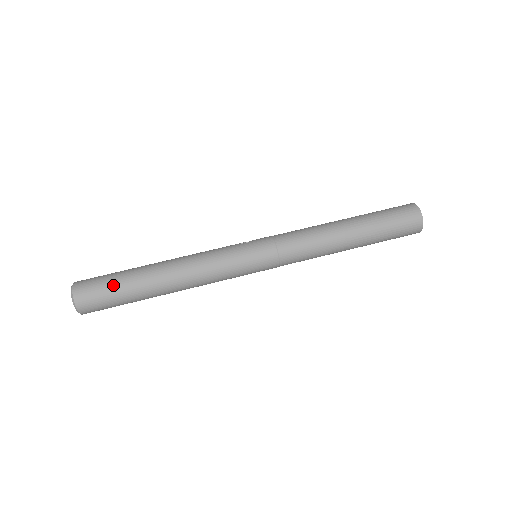
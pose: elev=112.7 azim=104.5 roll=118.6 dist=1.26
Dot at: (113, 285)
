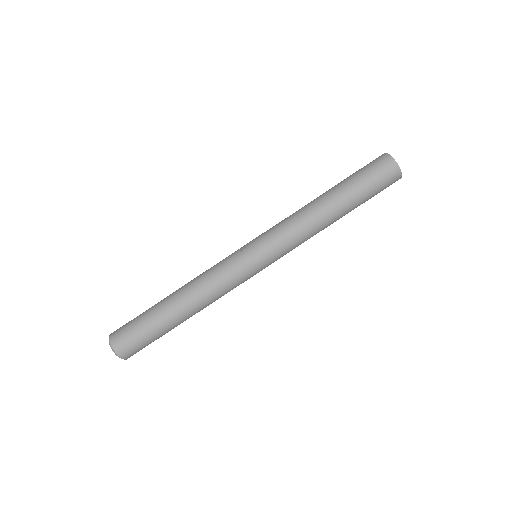
Dot at: (145, 332)
